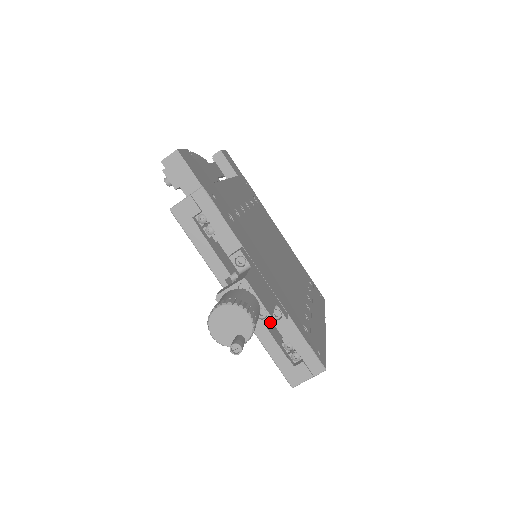
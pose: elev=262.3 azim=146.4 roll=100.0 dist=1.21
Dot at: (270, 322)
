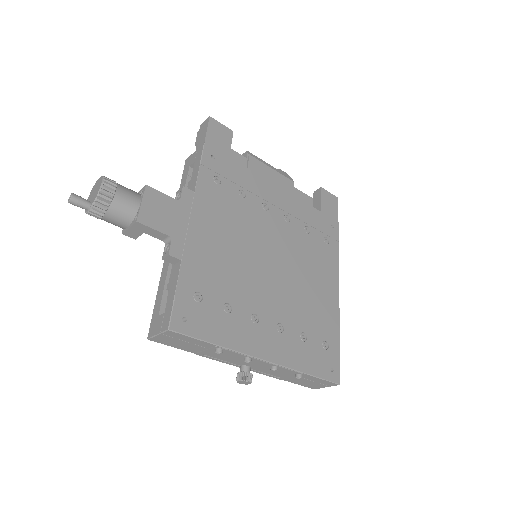
Dot at: occluded
